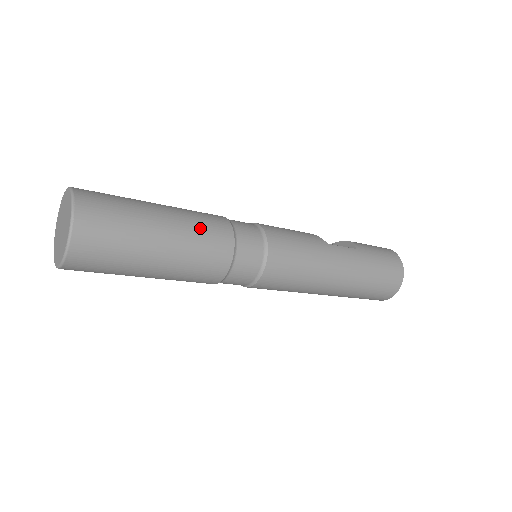
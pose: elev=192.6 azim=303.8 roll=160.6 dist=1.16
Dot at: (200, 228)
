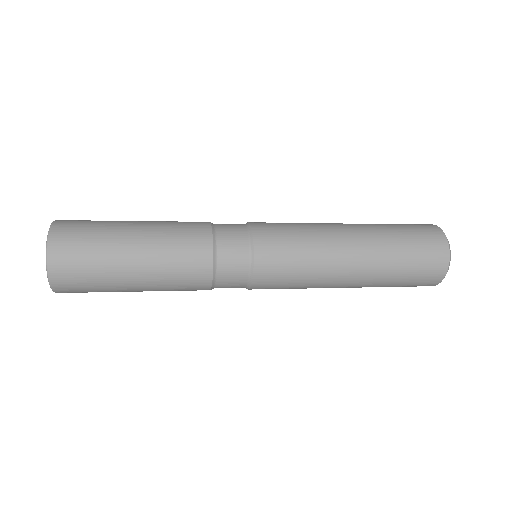
Dot at: (174, 224)
